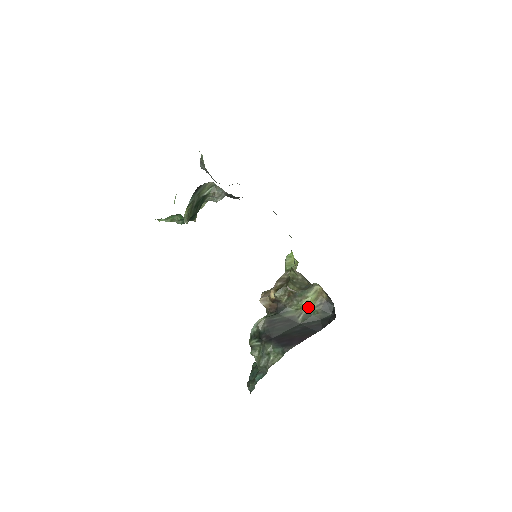
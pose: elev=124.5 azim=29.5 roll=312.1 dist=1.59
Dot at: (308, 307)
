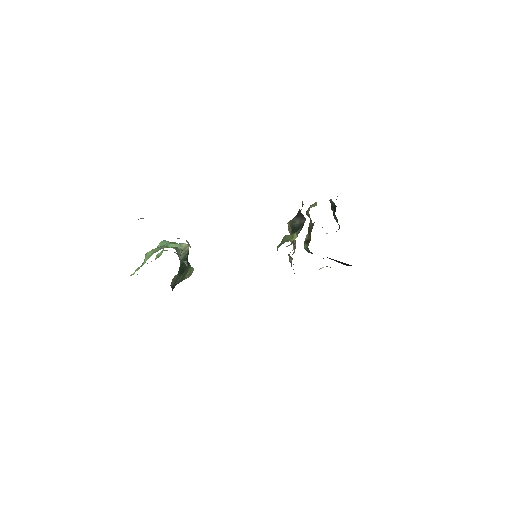
Dot at: occluded
